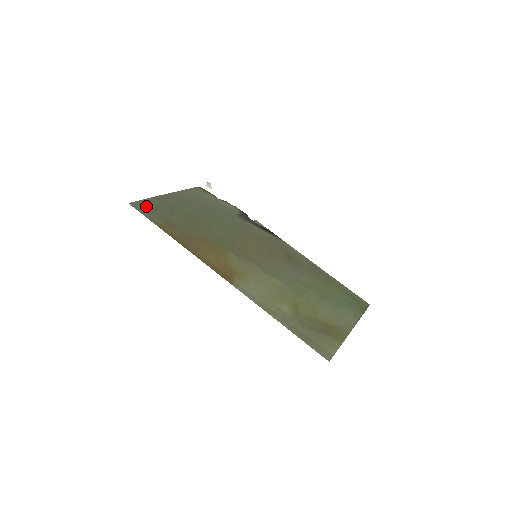
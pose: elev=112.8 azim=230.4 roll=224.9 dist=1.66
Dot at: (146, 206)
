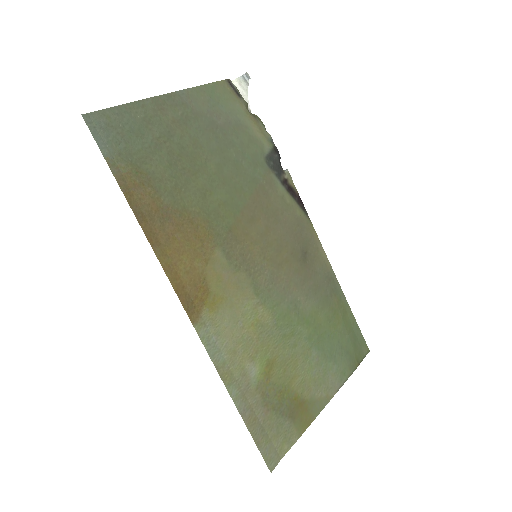
Dot at: (114, 125)
